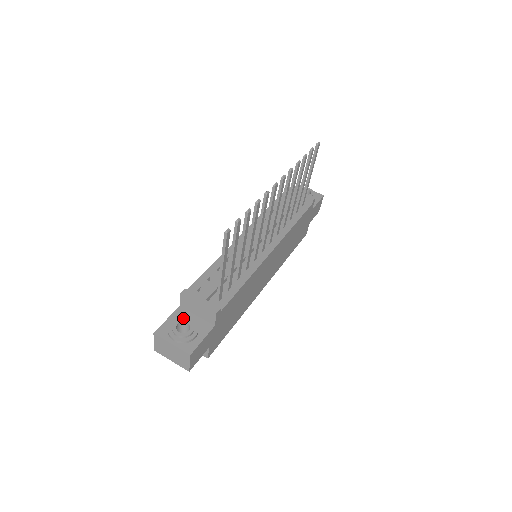
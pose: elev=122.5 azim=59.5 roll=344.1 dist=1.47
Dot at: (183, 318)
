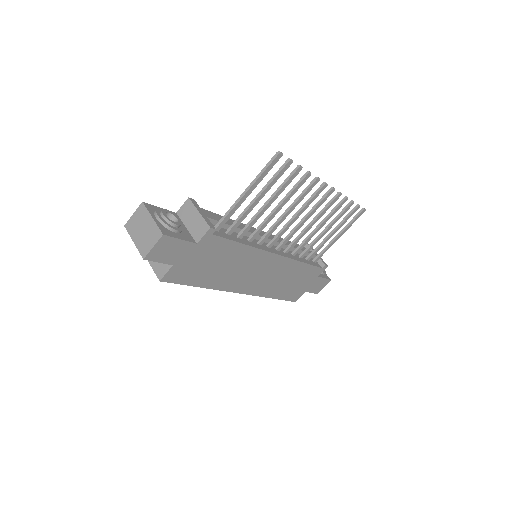
Dot at: (175, 216)
